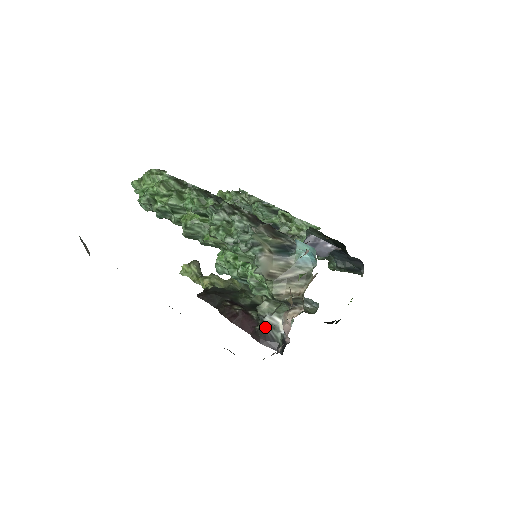
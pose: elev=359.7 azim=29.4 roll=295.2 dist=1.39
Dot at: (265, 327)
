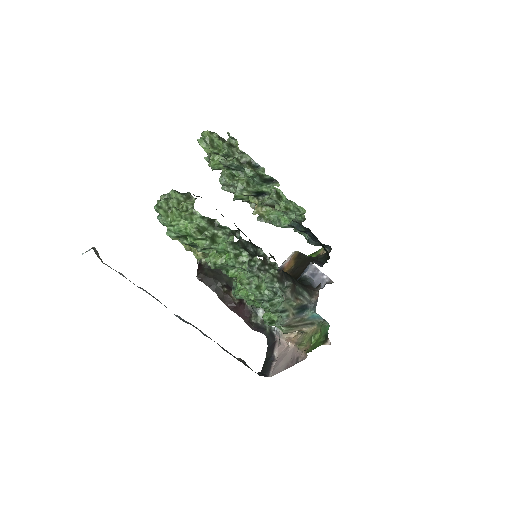
Dot at: (260, 323)
